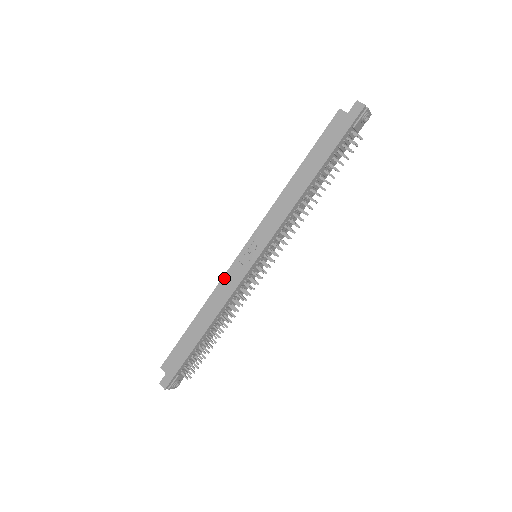
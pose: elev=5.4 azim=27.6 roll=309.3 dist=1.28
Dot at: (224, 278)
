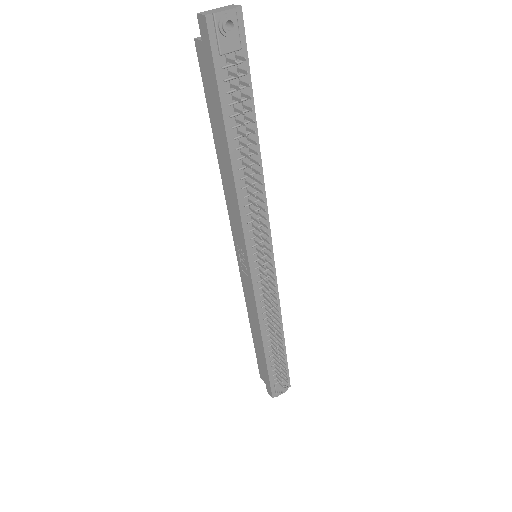
Dot at: (244, 290)
